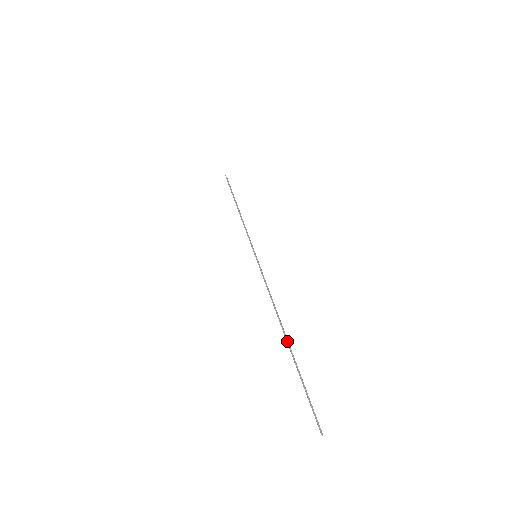
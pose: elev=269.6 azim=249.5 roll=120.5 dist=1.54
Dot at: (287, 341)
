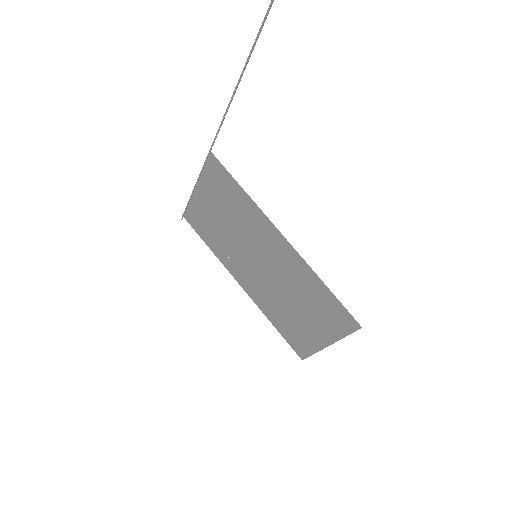
Dot at: occluded
